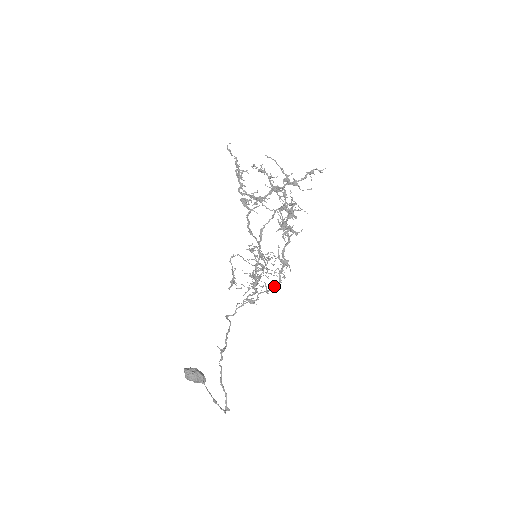
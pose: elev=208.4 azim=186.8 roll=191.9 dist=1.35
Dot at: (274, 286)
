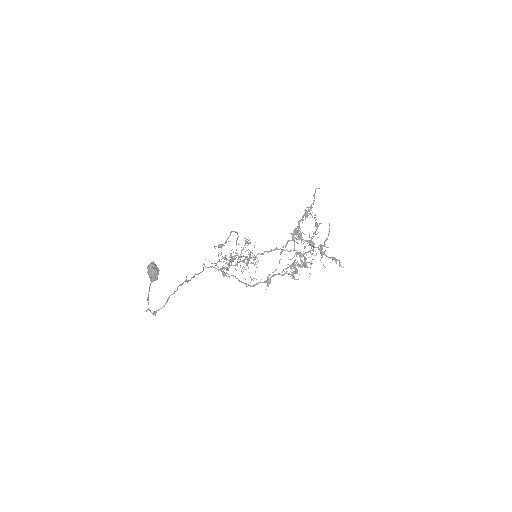
Dot at: (247, 284)
